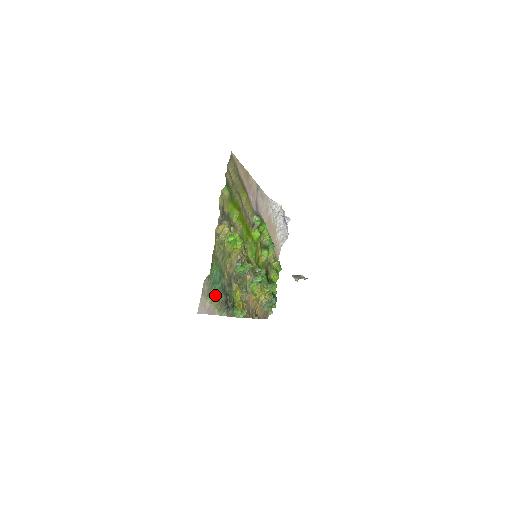
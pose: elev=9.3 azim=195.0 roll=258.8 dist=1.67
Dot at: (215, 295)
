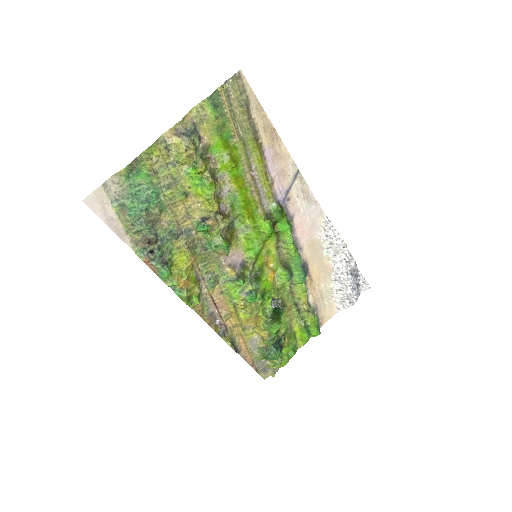
Dot at: (128, 211)
